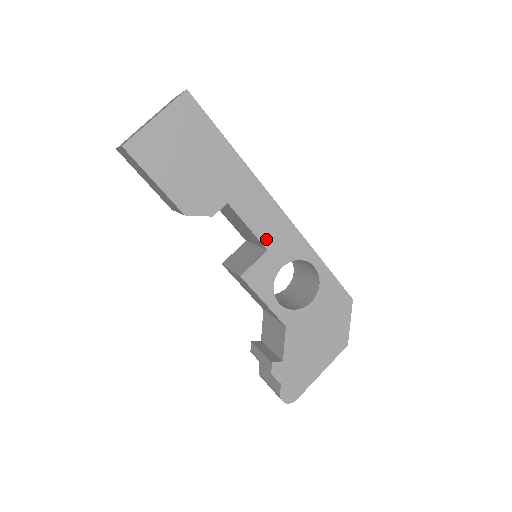
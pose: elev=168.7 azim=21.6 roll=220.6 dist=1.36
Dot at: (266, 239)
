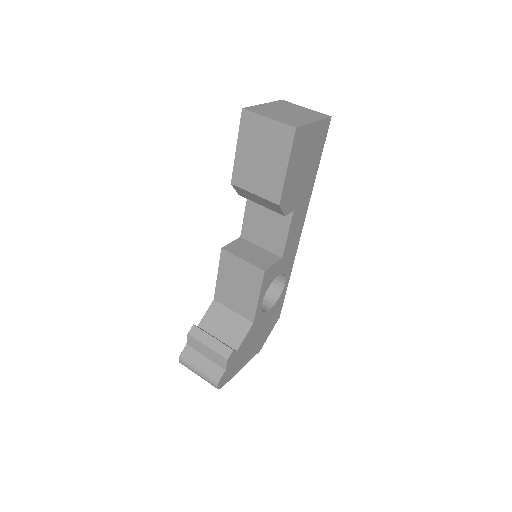
Dot at: (286, 250)
